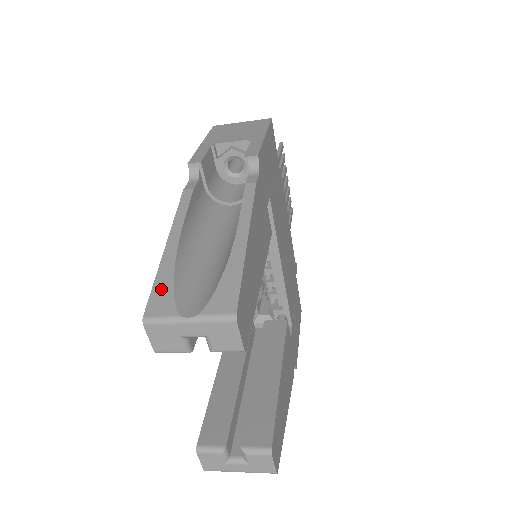
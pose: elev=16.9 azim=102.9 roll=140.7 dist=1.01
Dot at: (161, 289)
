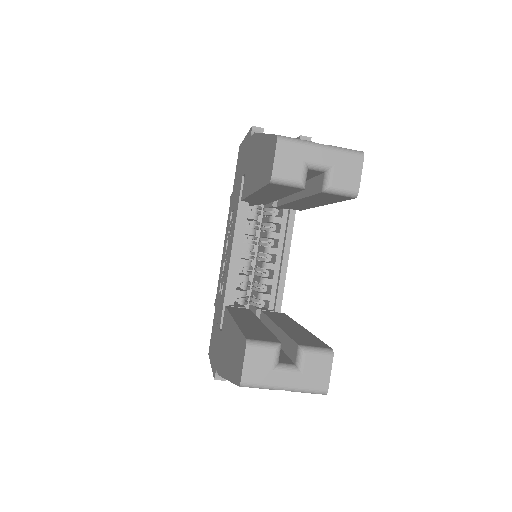
Dot at: occluded
